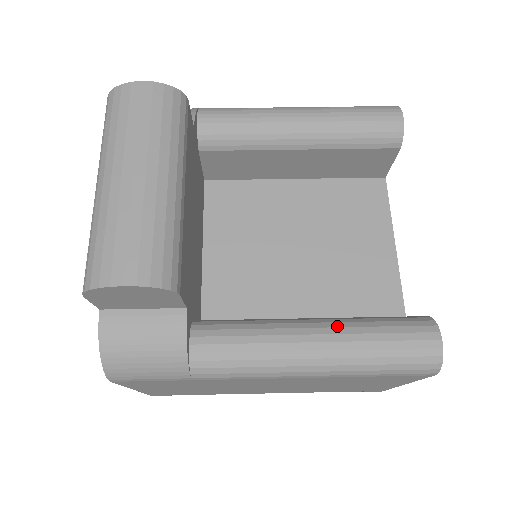
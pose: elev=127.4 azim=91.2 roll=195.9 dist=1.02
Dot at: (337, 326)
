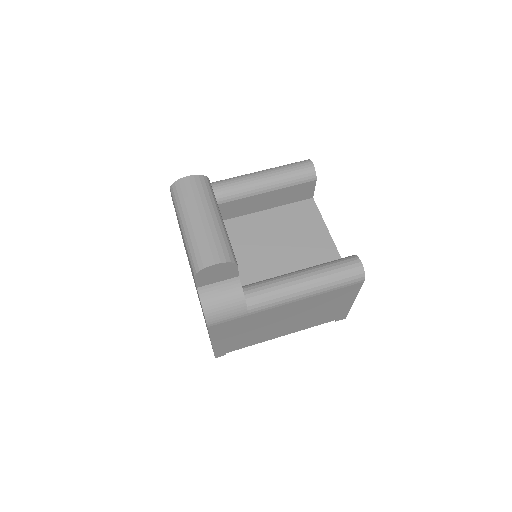
Dot at: (311, 269)
